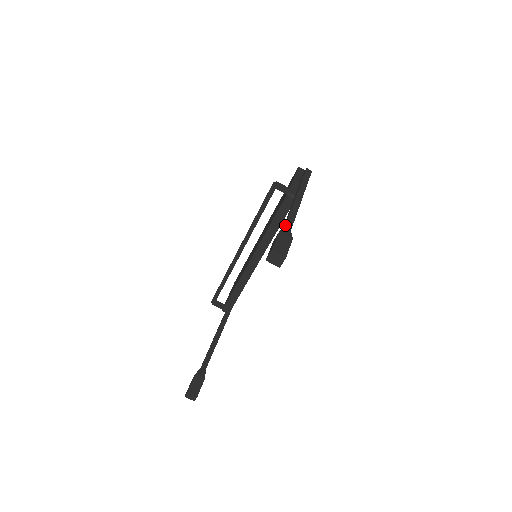
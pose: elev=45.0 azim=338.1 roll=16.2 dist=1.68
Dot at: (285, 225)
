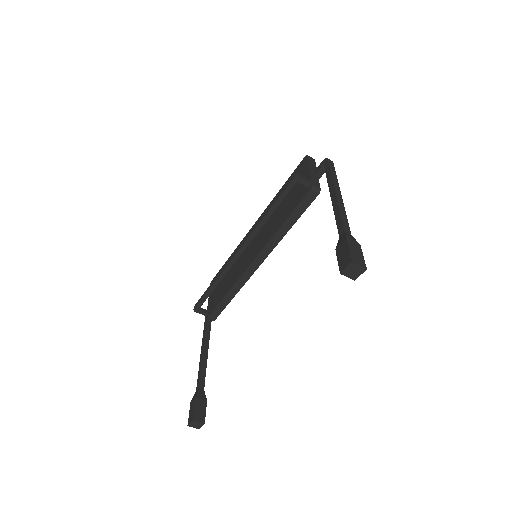
Dot at: (344, 229)
